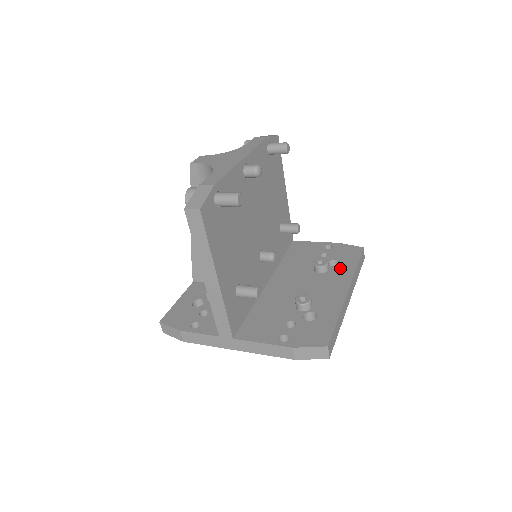
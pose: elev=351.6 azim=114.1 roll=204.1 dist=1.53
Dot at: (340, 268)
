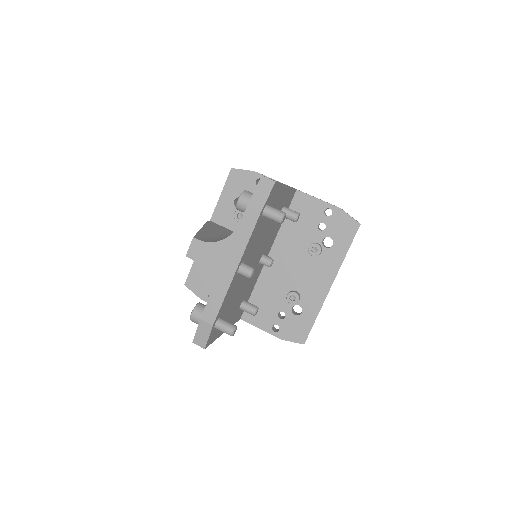
Dot at: (331, 253)
